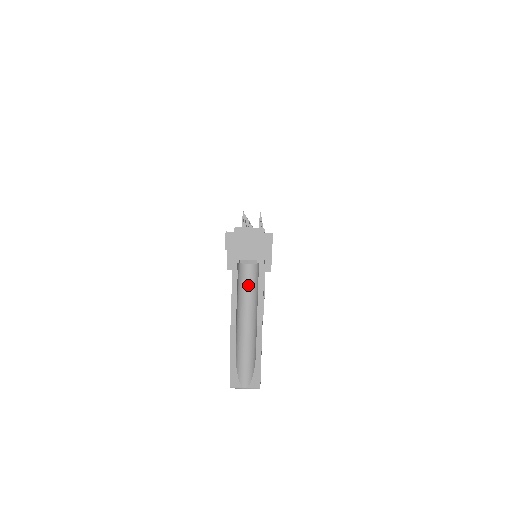
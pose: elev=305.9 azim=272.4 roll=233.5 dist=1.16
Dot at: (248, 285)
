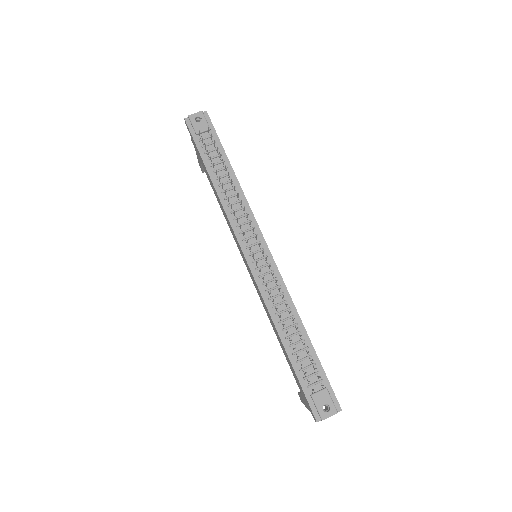
Dot at: occluded
